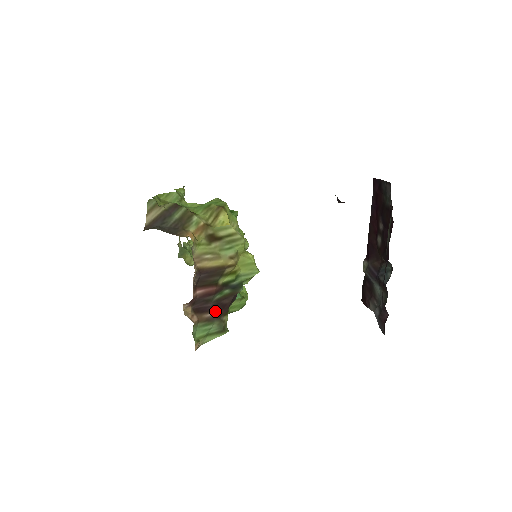
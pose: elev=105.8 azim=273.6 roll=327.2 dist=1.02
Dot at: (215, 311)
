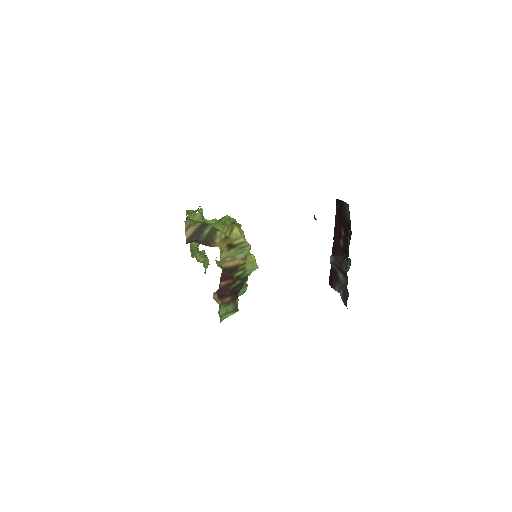
Dot at: (231, 296)
